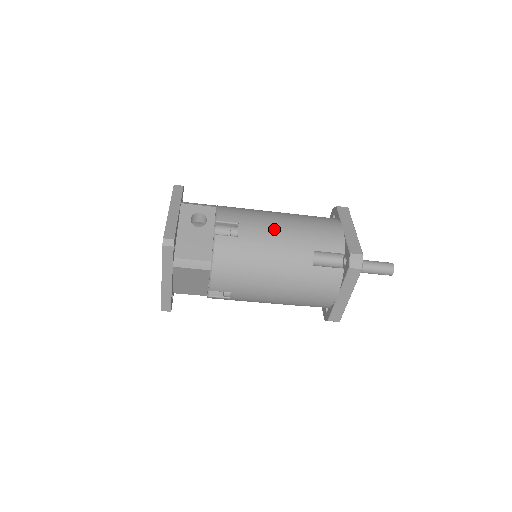
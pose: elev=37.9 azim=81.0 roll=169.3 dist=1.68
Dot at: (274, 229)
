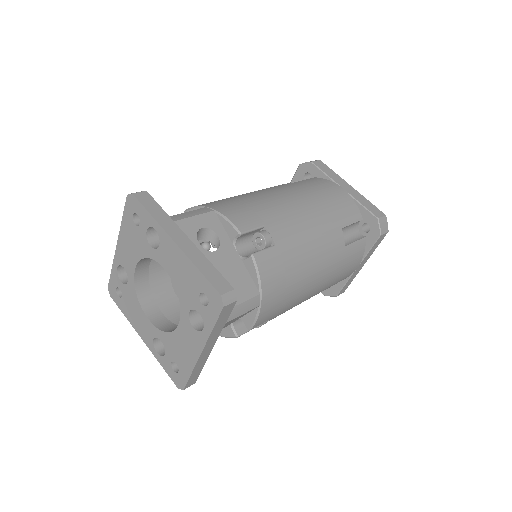
Dot at: (299, 217)
